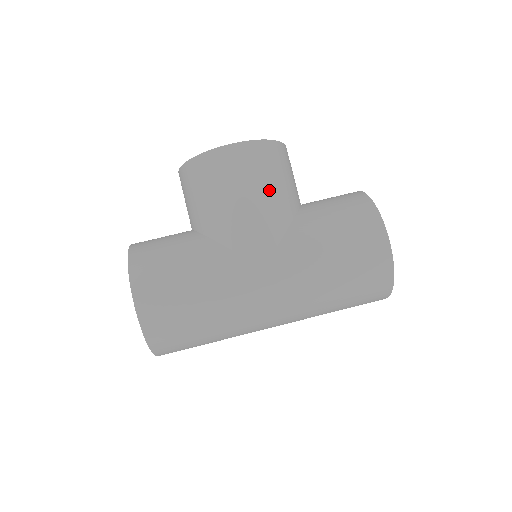
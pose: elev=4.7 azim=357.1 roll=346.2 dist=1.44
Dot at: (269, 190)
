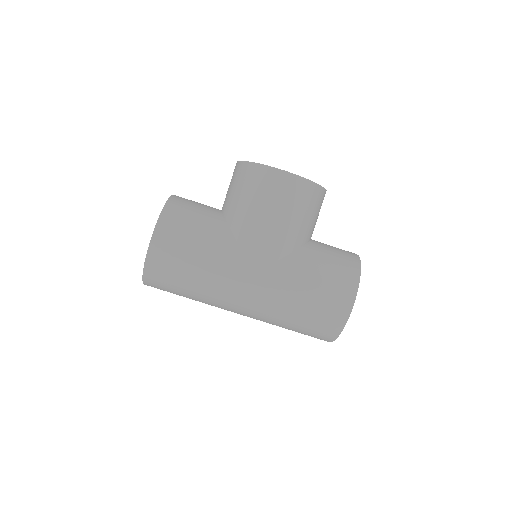
Dot at: (292, 220)
